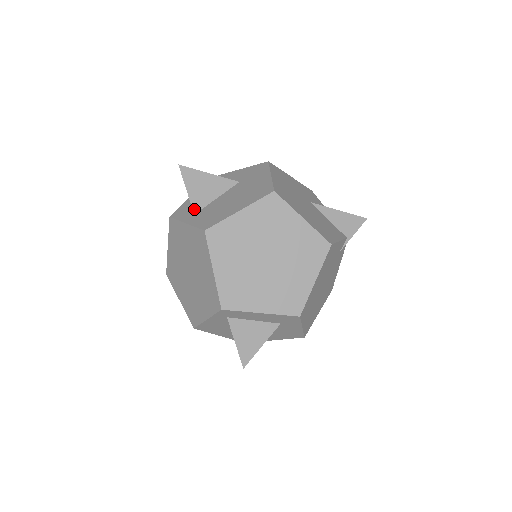
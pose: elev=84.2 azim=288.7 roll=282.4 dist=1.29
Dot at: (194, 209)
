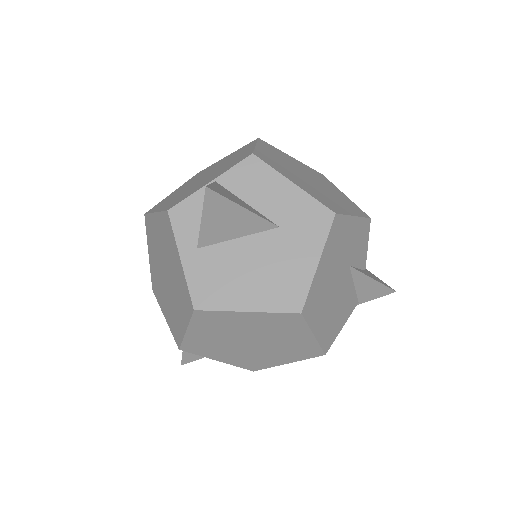
Dot at: (200, 243)
